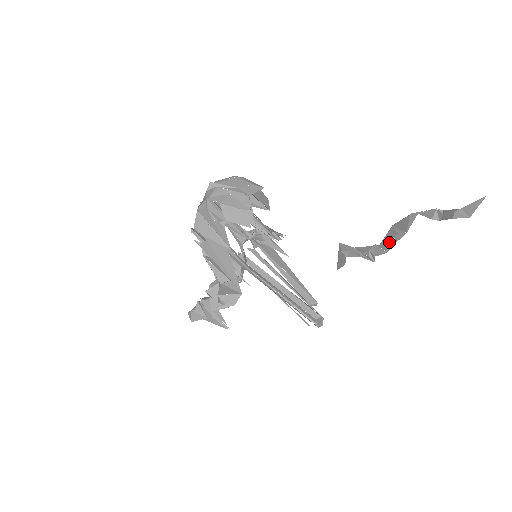
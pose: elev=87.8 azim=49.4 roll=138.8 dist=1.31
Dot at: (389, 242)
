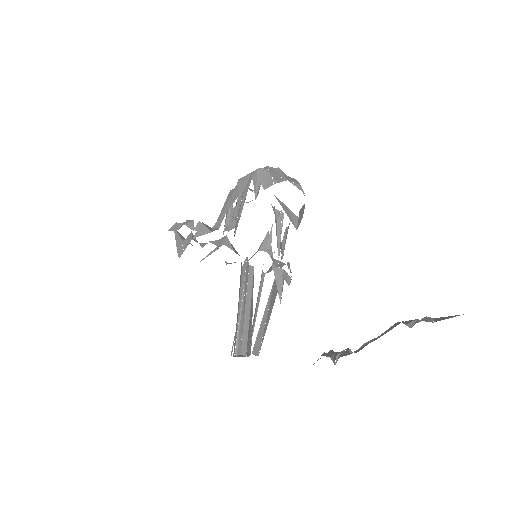
Dot at: (361, 349)
